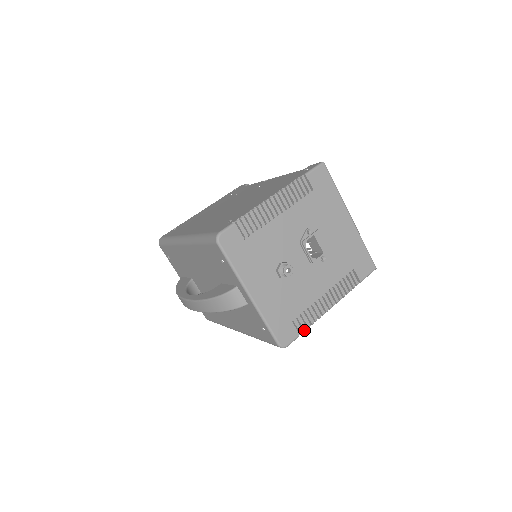
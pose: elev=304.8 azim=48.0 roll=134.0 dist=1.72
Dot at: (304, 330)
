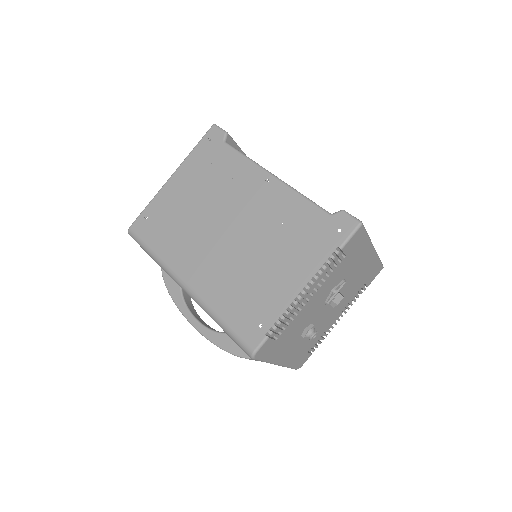
Dot at: occluded
